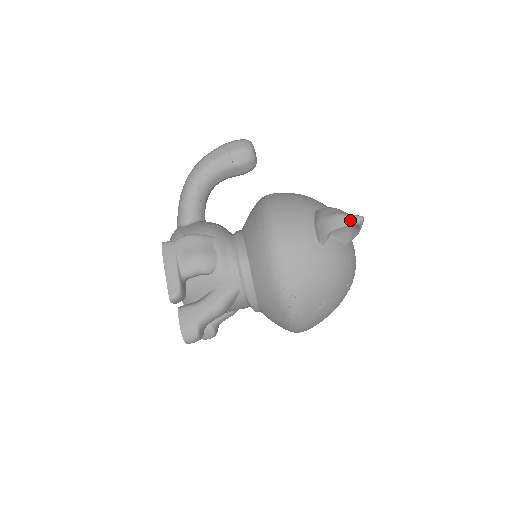
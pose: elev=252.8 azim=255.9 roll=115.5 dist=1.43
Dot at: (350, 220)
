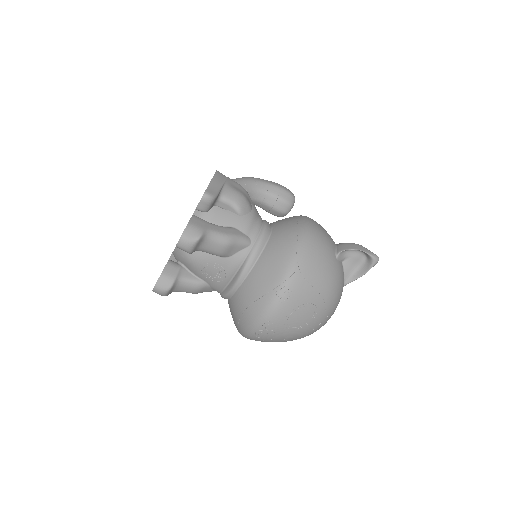
Dot at: (371, 252)
